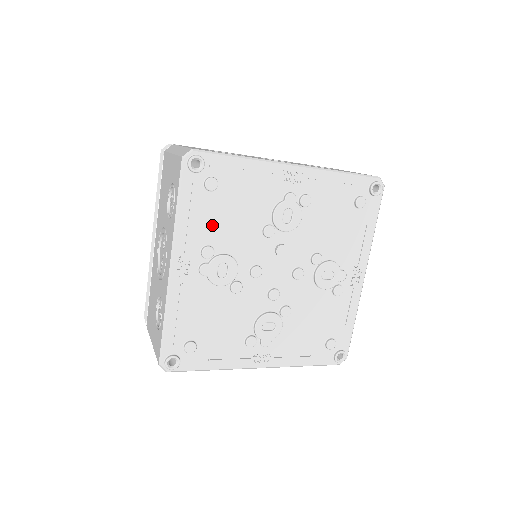
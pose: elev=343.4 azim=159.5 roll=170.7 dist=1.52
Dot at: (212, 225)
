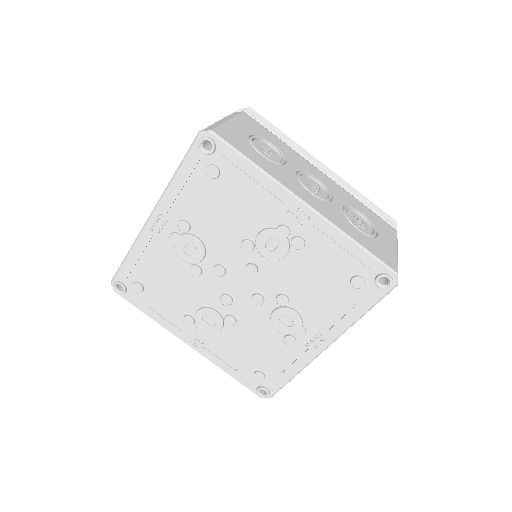
Dot at: (199, 206)
